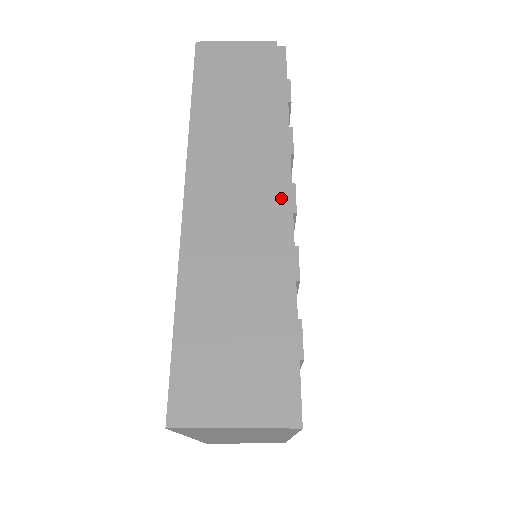
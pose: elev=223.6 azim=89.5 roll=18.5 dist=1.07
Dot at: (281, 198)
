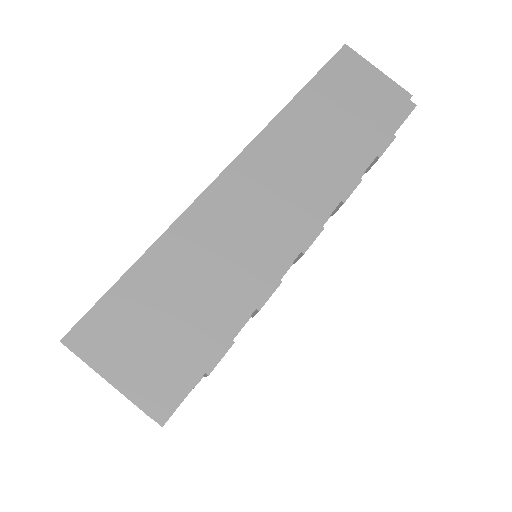
Dot at: (301, 232)
